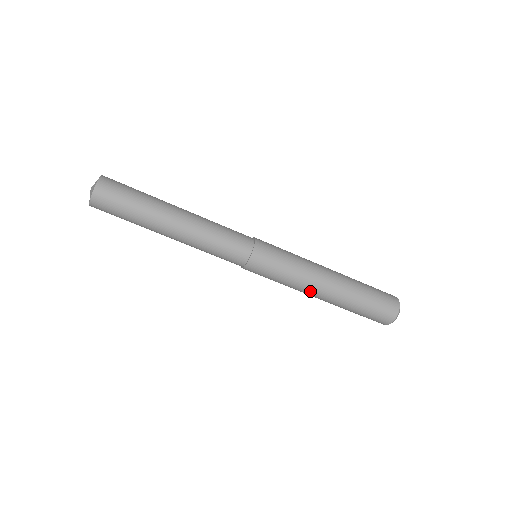
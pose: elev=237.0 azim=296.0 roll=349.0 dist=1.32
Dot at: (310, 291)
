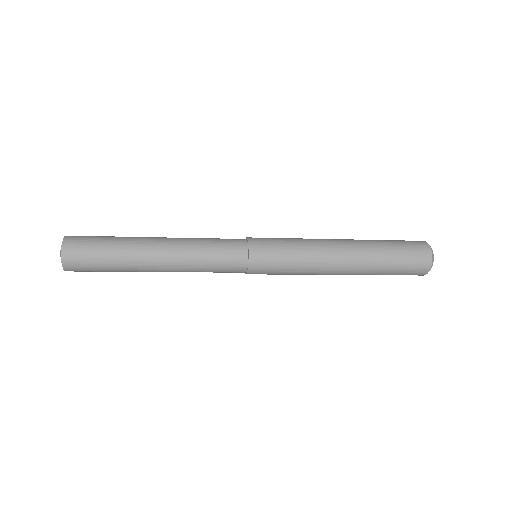
Dot at: occluded
